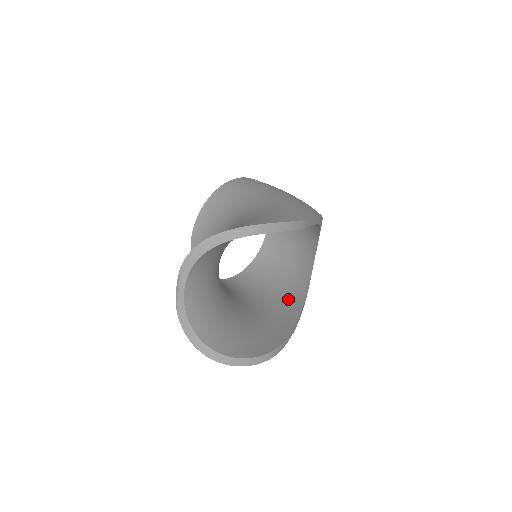
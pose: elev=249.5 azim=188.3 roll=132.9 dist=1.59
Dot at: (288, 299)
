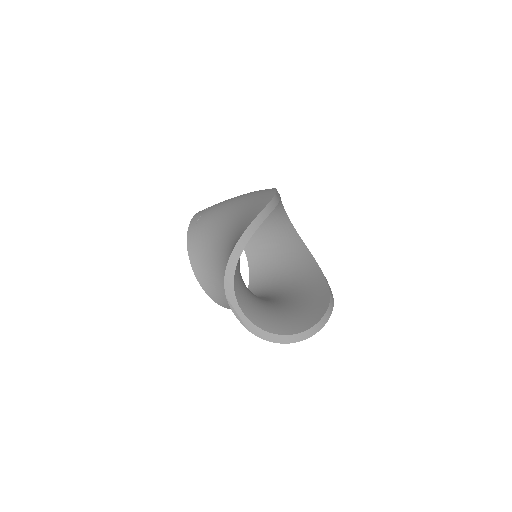
Dot at: (301, 267)
